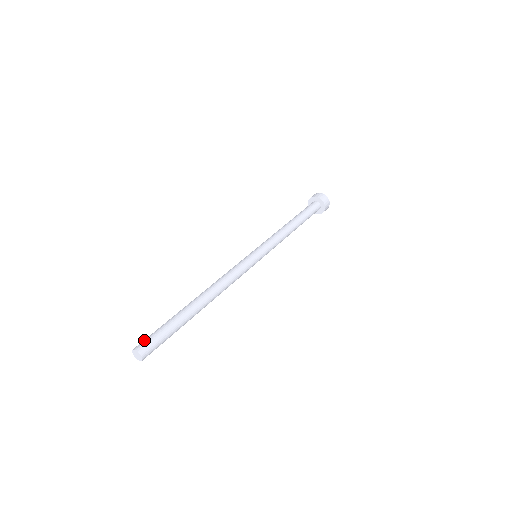
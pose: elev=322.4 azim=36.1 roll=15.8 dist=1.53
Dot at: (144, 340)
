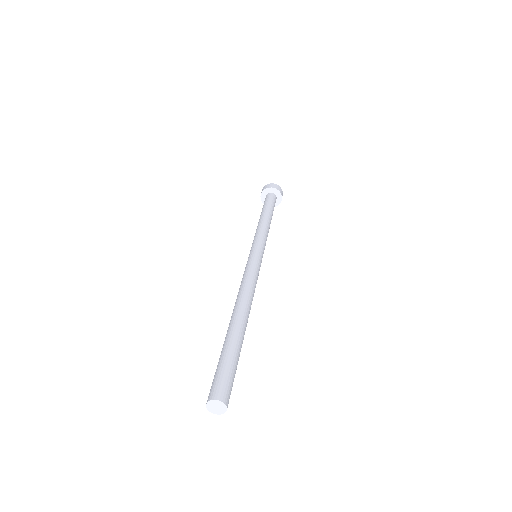
Dot at: (220, 383)
